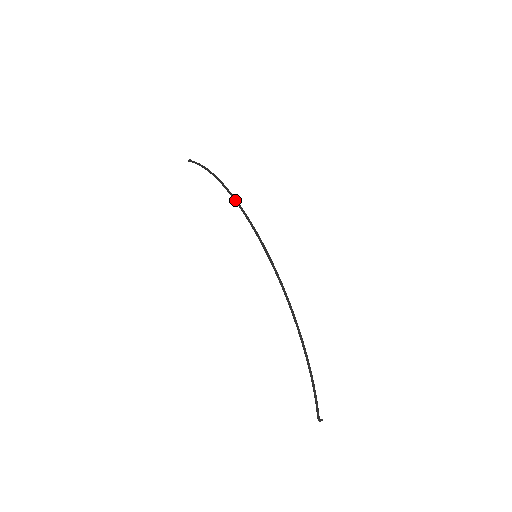
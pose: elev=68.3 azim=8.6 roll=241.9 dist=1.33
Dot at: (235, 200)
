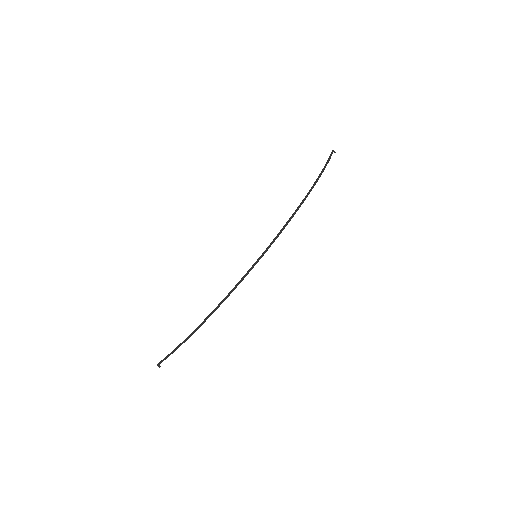
Dot at: (293, 214)
